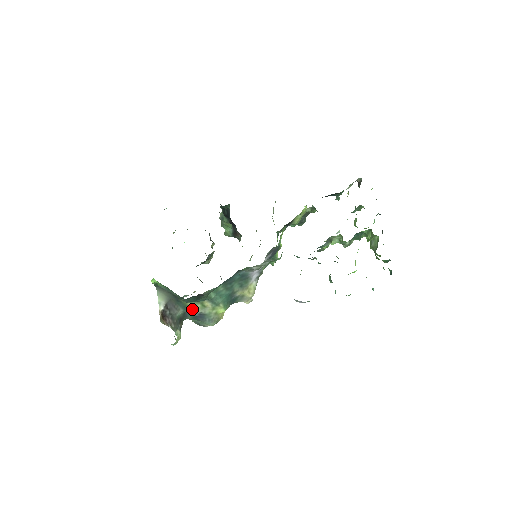
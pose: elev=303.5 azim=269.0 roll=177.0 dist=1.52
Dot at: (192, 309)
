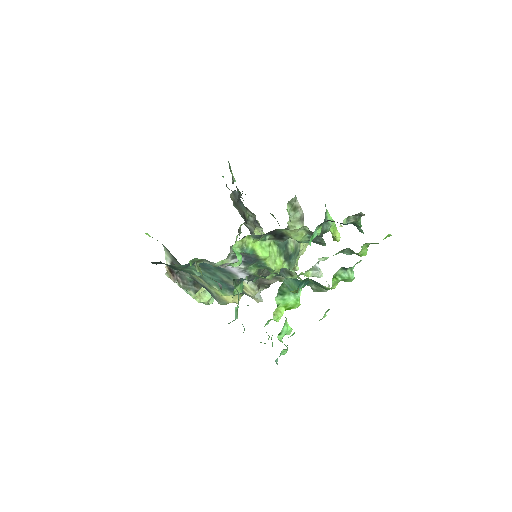
Dot at: (195, 278)
